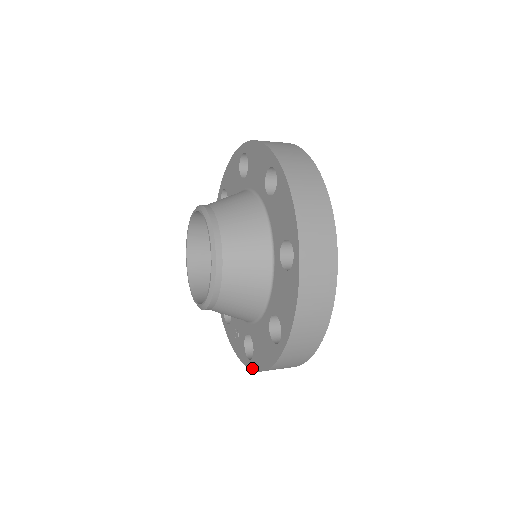
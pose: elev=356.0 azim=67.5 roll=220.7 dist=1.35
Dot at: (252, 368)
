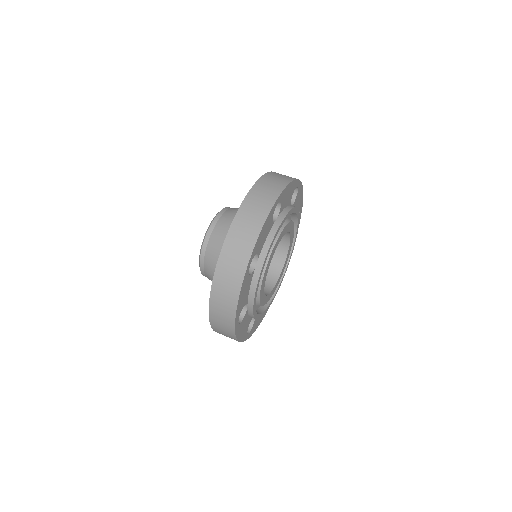
Dot at: occluded
